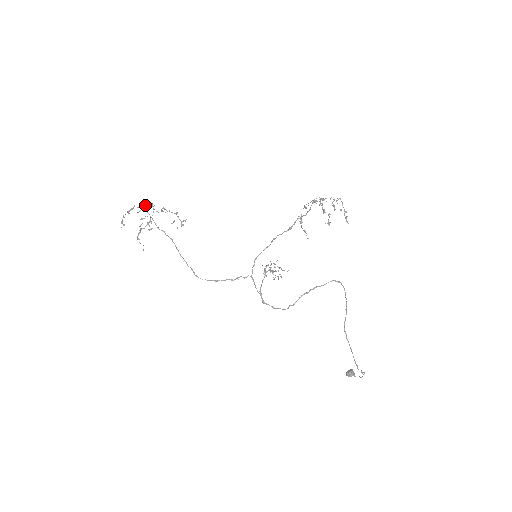
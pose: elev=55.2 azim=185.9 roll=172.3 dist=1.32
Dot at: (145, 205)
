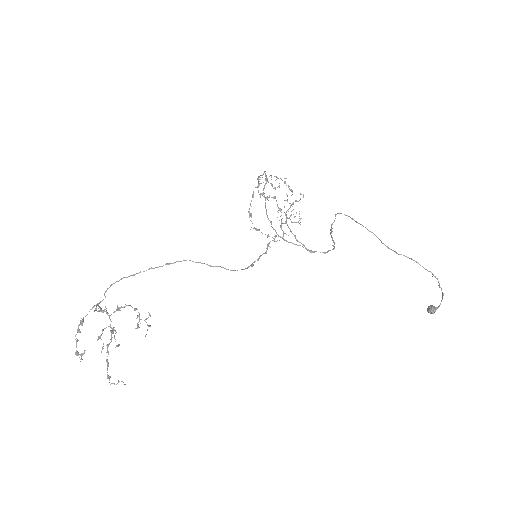
Dot at: (96, 304)
